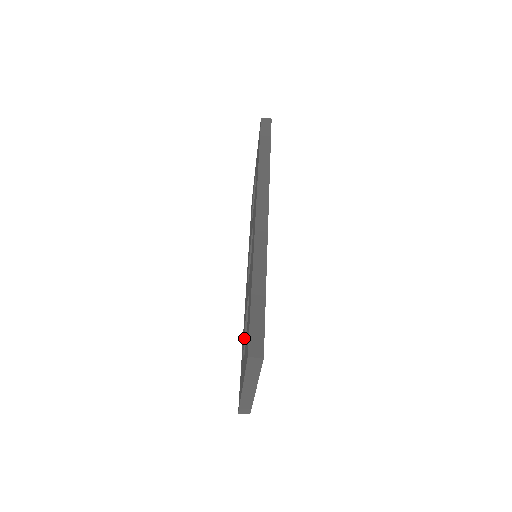
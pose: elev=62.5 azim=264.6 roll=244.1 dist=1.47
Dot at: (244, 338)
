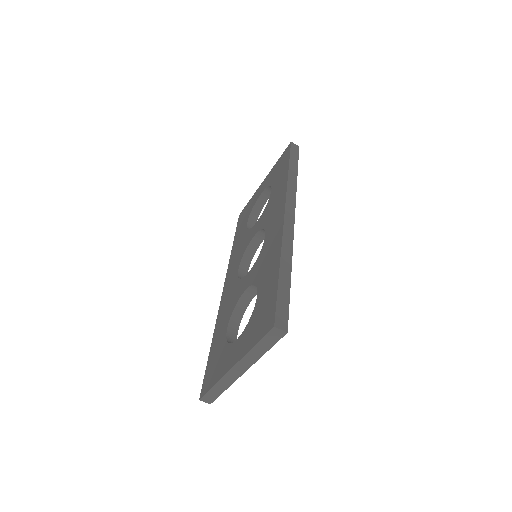
Dot at: (228, 326)
